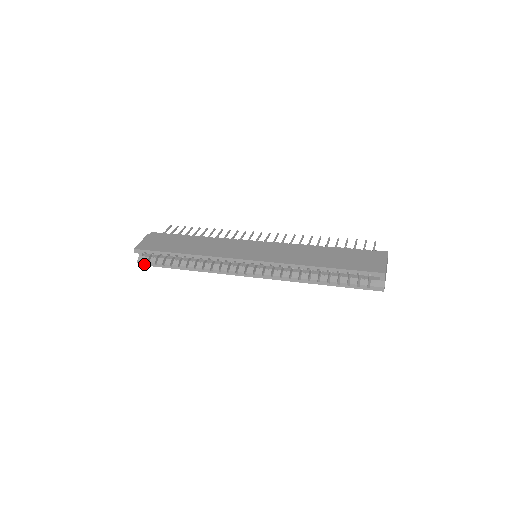
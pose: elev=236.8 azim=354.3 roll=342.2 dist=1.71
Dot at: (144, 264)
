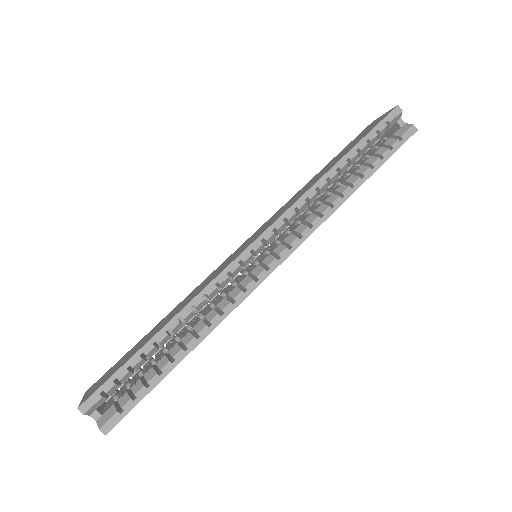
Dot at: (114, 422)
